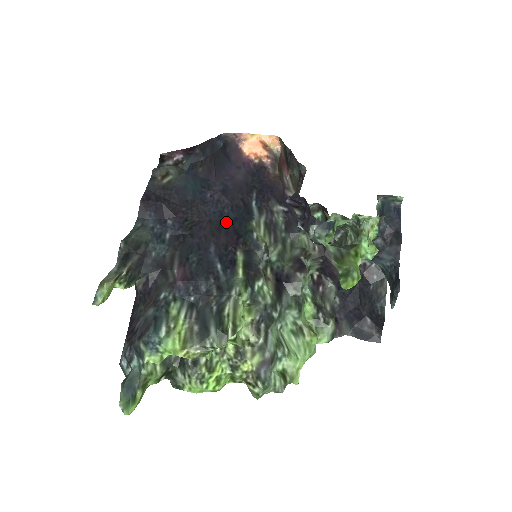
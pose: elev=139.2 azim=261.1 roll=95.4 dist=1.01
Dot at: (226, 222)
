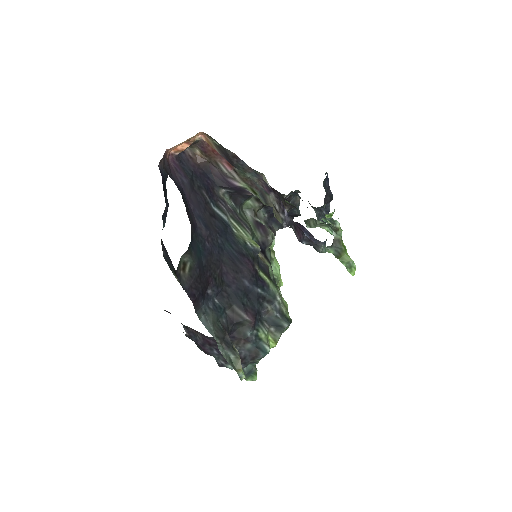
Dot at: (229, 252)
